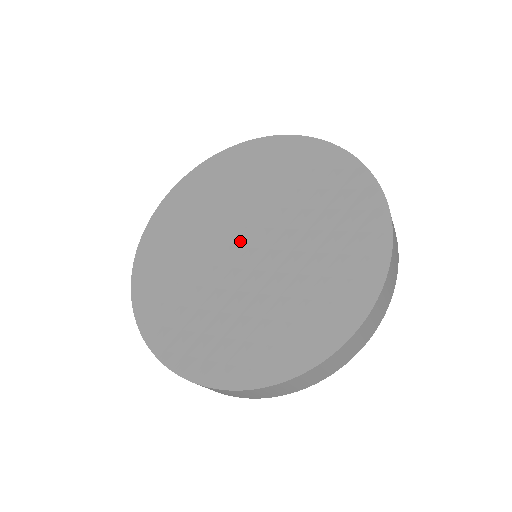
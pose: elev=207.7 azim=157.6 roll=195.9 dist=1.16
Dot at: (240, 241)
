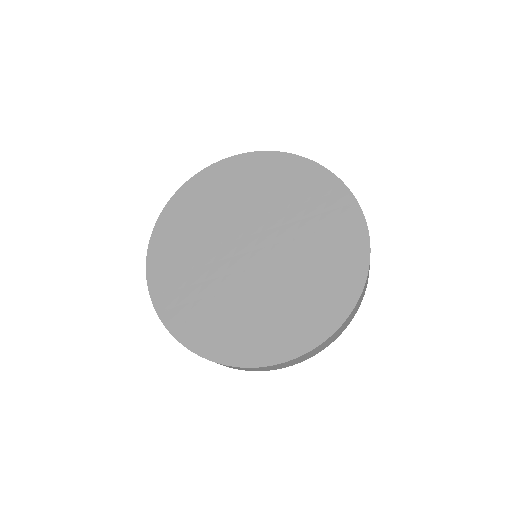
Dot at: (251, 241)
